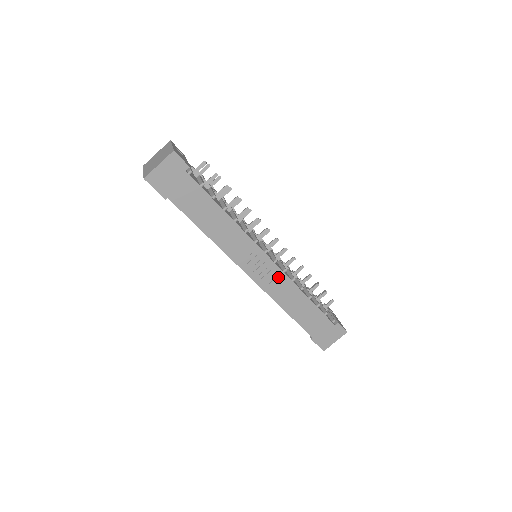
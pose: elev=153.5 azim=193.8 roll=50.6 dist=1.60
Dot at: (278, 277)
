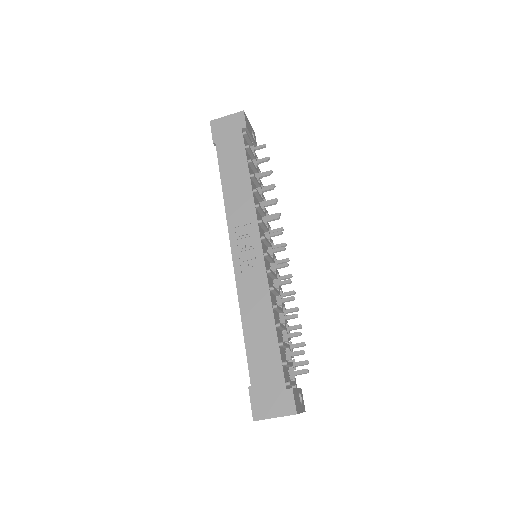
Dot at: (258, 272)
